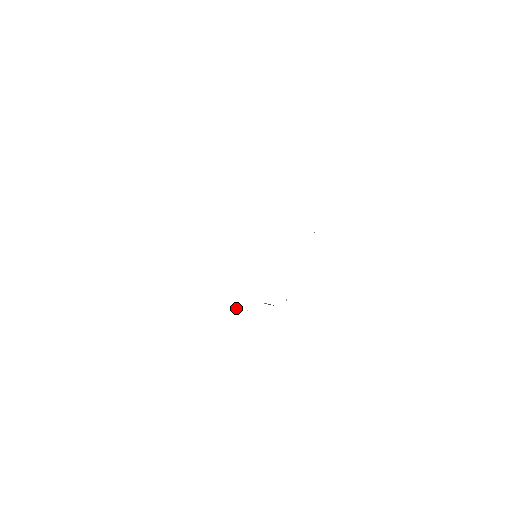
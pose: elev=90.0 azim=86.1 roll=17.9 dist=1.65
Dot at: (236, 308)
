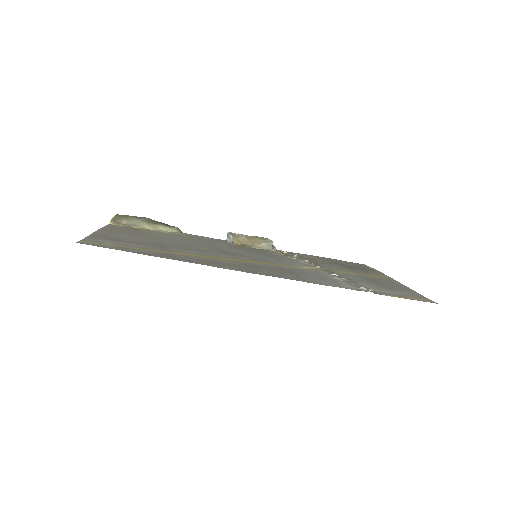
Dot at: (229, 237)
